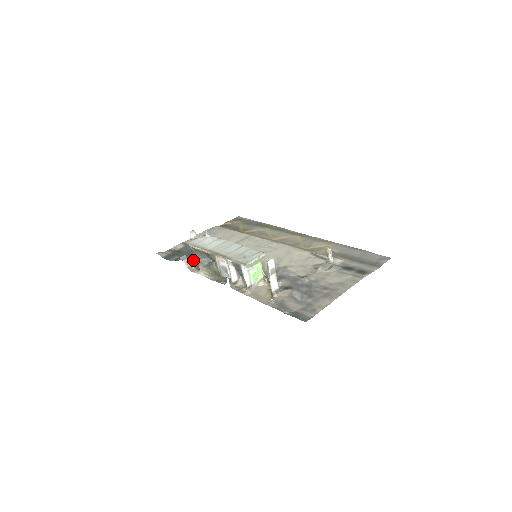
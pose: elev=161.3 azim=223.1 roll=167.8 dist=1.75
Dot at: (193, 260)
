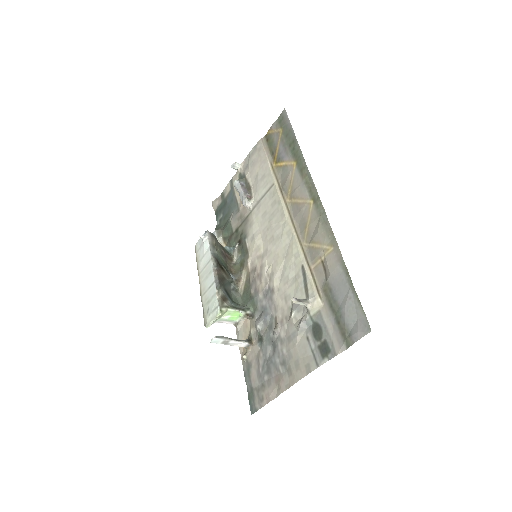
Dot at: (223, 236)
